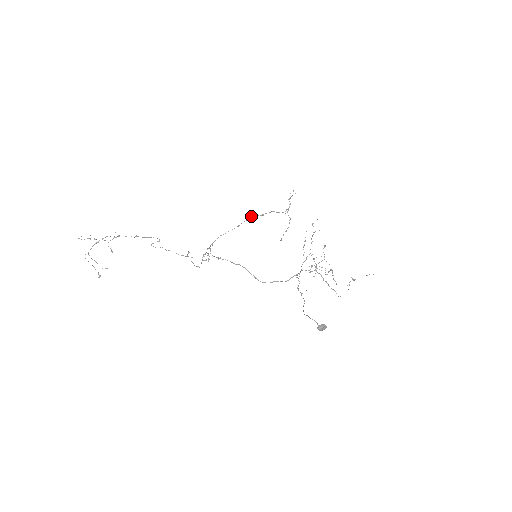
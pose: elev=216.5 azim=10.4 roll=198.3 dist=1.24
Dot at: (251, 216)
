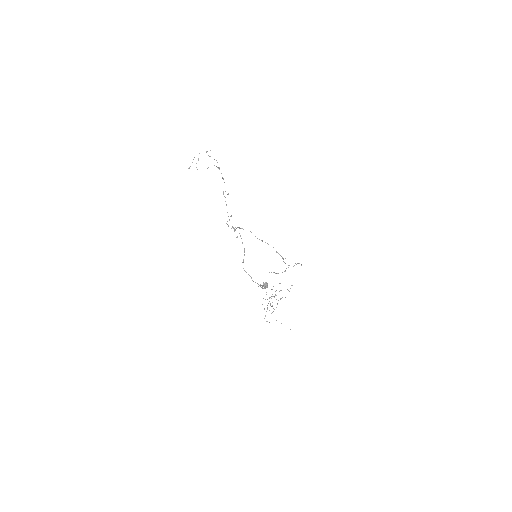
Dot at: occluded
